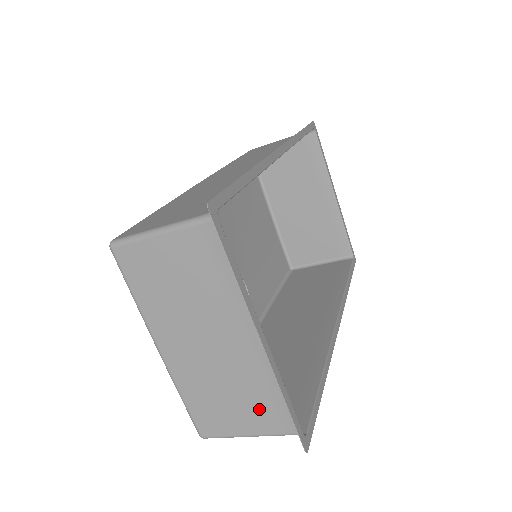
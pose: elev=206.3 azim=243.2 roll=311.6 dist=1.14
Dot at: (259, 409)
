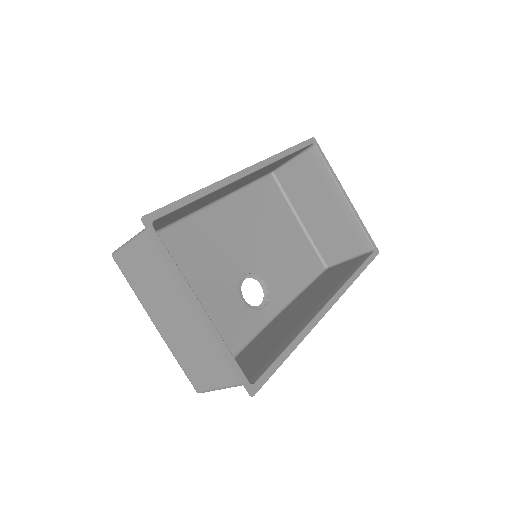
Dot at: (219, 365)
